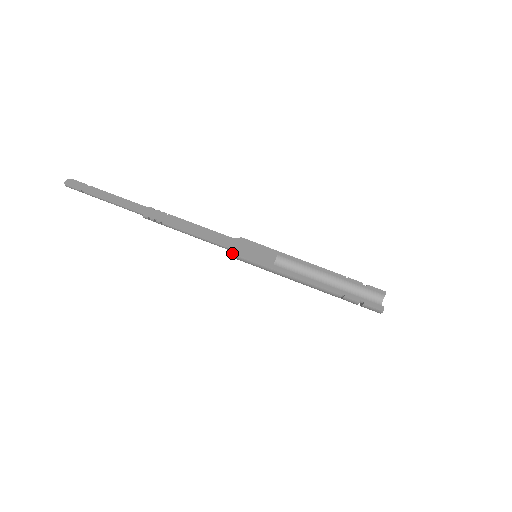
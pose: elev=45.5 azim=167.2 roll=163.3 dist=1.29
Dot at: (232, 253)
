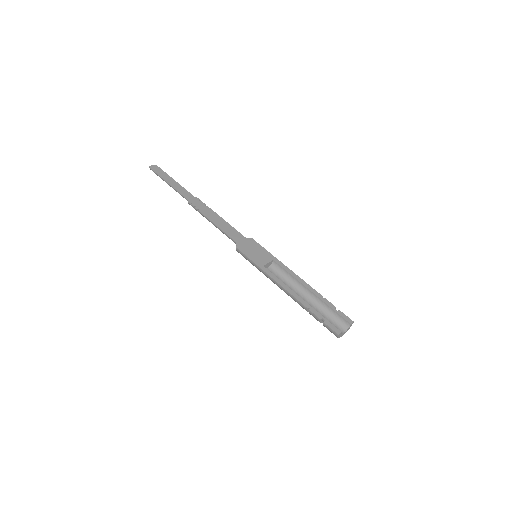
Dot at: (236, 247)
